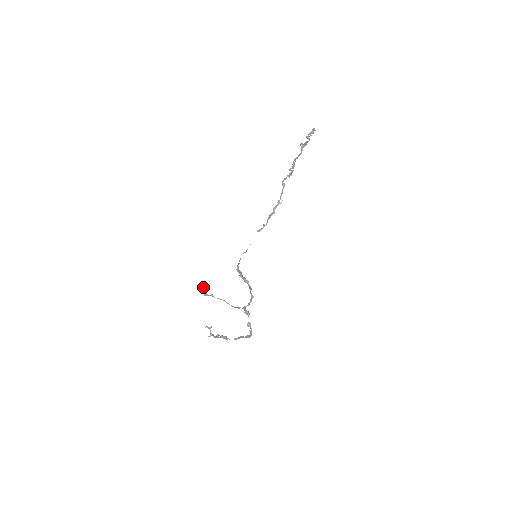
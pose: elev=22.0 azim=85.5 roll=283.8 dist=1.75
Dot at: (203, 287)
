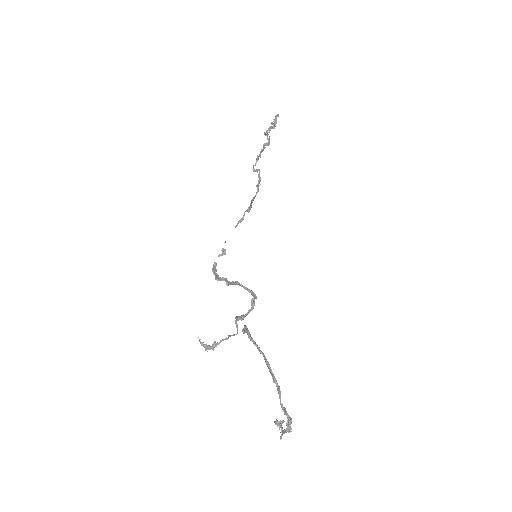
Dot at: (199, 340)
